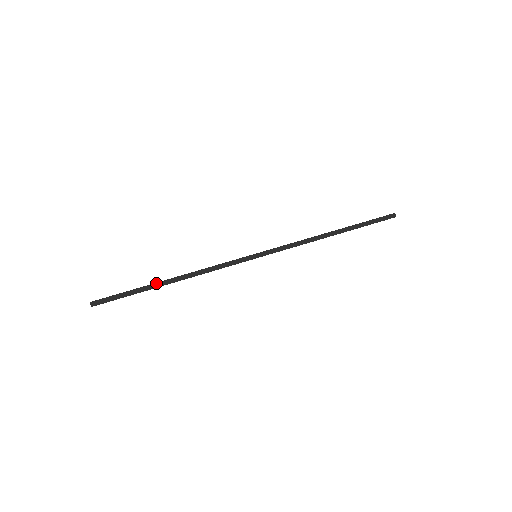
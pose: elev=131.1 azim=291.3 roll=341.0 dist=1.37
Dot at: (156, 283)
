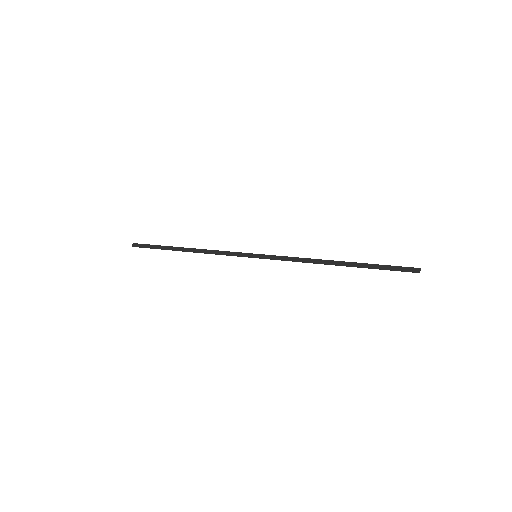
Dot at: (177, 247)
